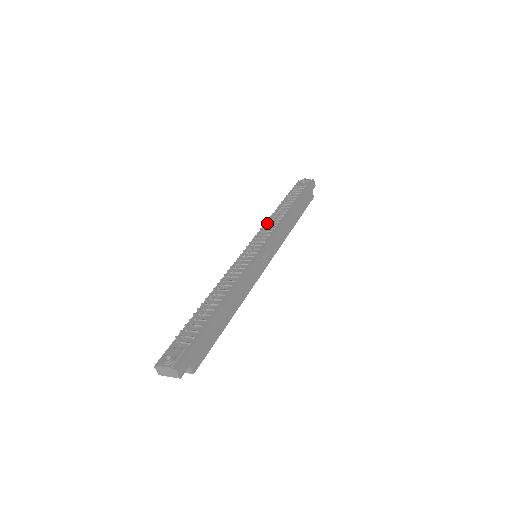
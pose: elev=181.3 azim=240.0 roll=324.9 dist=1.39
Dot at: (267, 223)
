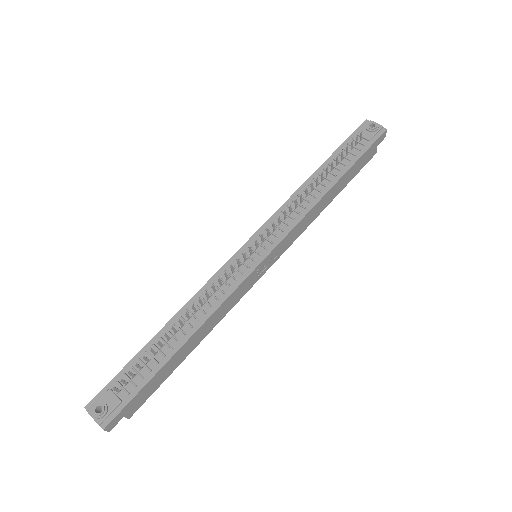
Dot at: (290, 200)
